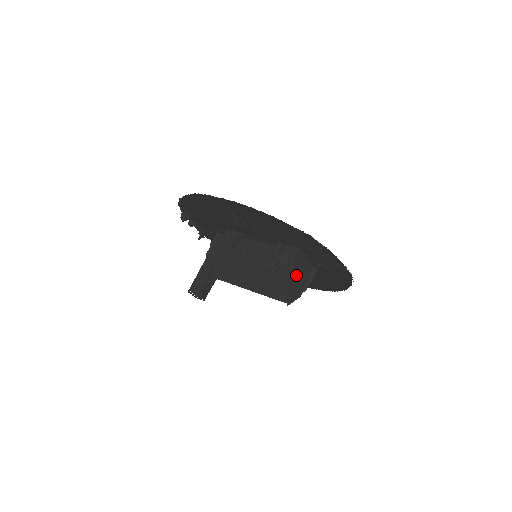
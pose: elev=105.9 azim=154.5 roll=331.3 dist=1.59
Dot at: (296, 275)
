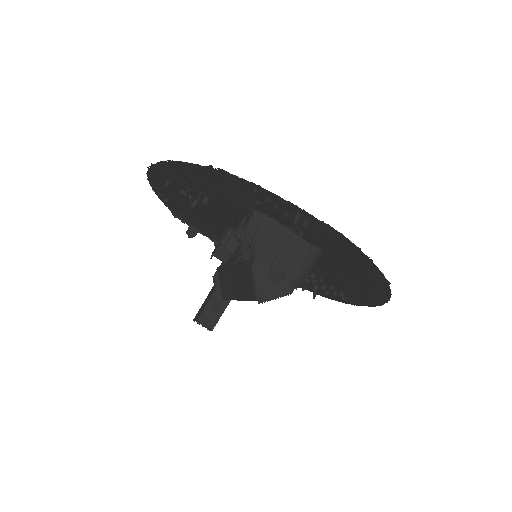
Dot at: (266, 255)
